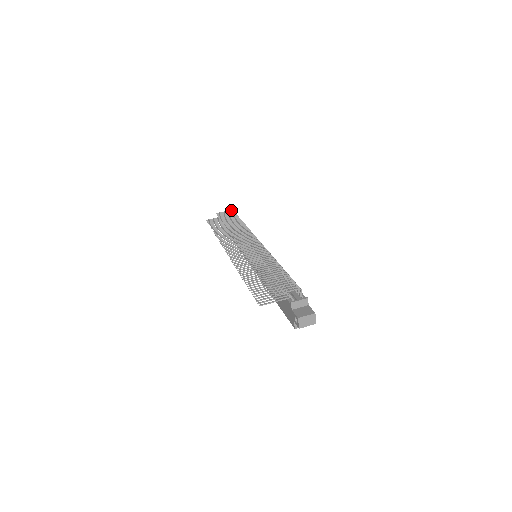
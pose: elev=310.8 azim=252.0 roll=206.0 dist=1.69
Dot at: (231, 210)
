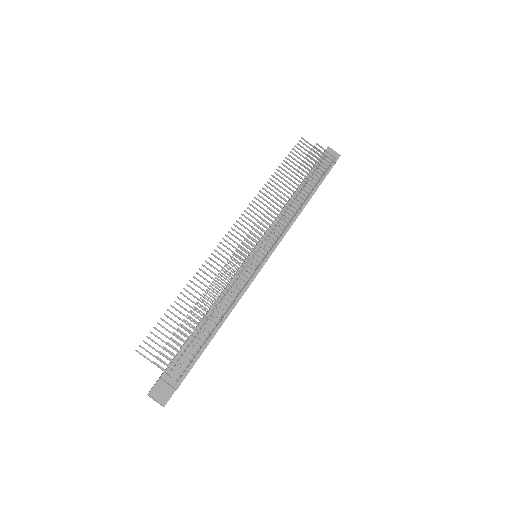
Dot at: (333, 156)
